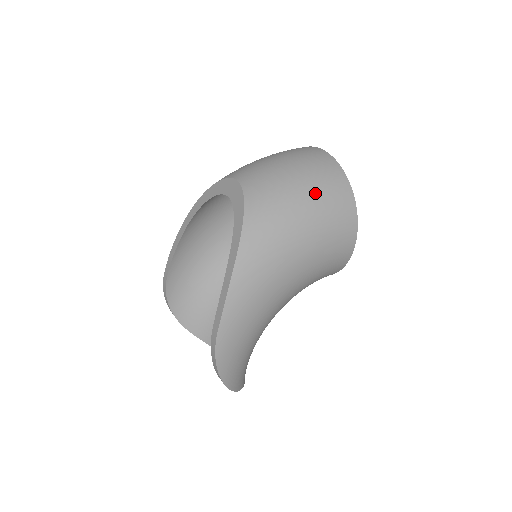
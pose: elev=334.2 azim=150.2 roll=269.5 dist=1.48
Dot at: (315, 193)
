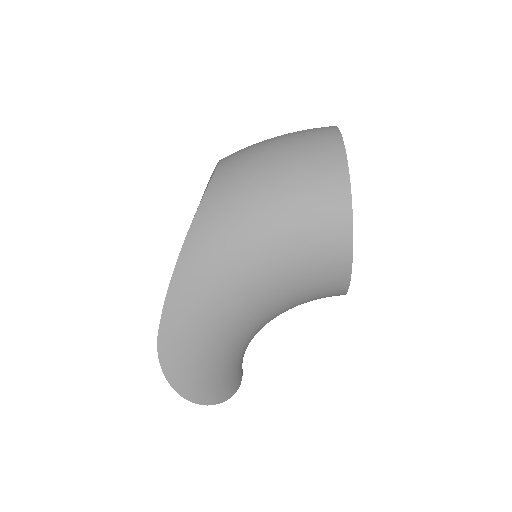
Dot at: (291, 183)
